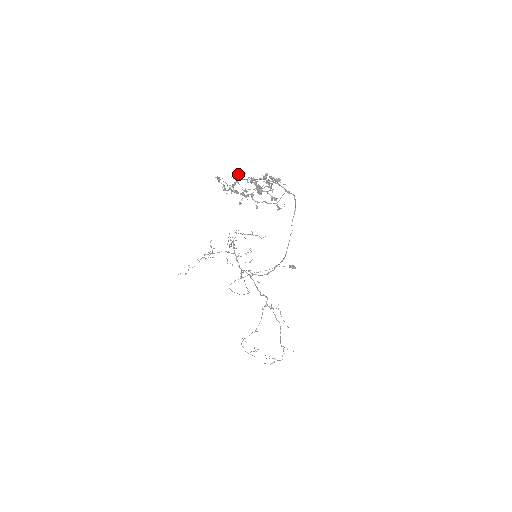
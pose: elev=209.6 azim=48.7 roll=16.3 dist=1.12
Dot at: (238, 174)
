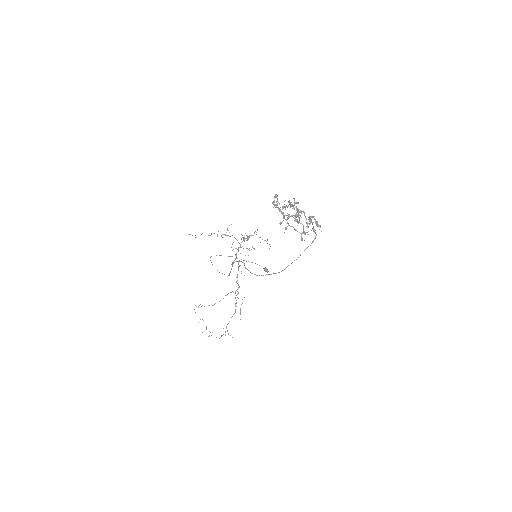
Dot at: occluded
